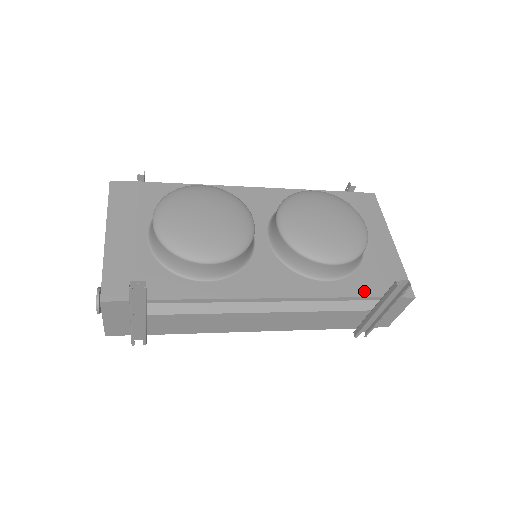
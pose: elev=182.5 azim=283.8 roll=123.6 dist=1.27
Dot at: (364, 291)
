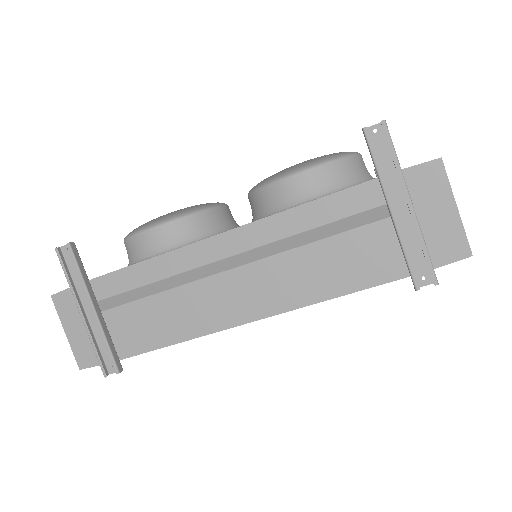
Dot at: (352, 186)
